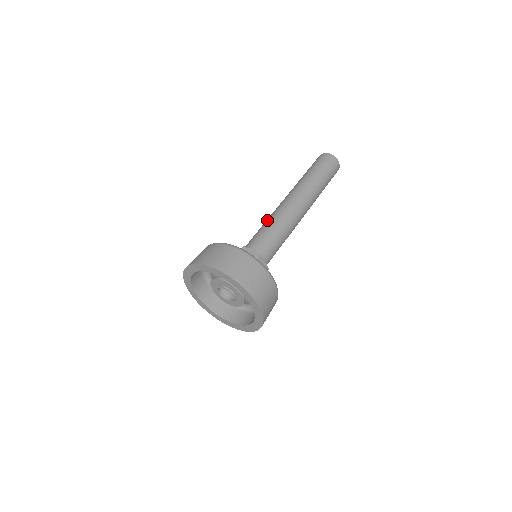
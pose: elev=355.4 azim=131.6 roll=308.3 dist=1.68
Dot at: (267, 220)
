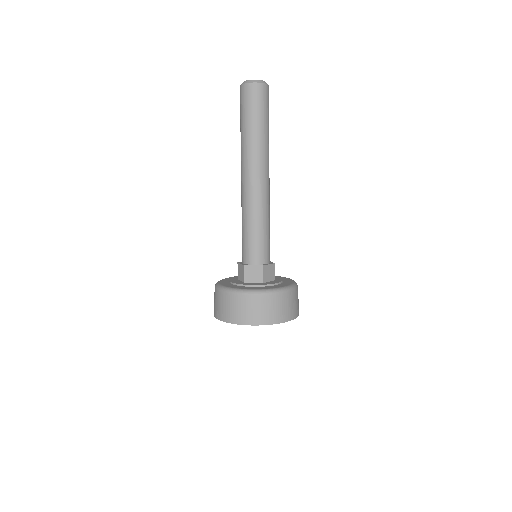
Dot at: (243, 218)
